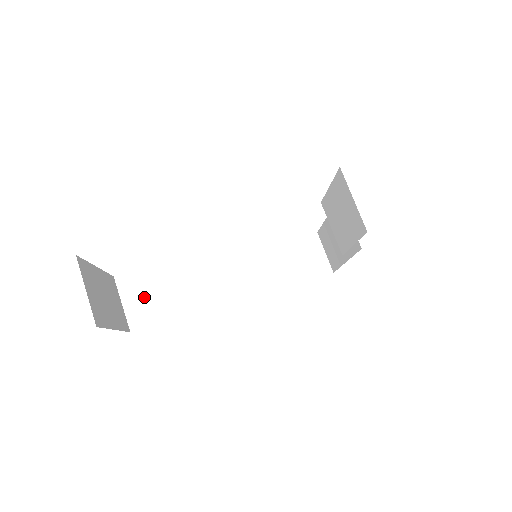
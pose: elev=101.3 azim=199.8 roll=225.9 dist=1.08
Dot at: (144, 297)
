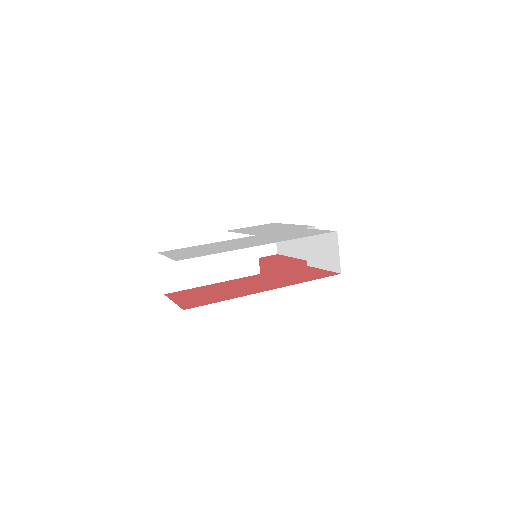
Dot at: (177, 271)
